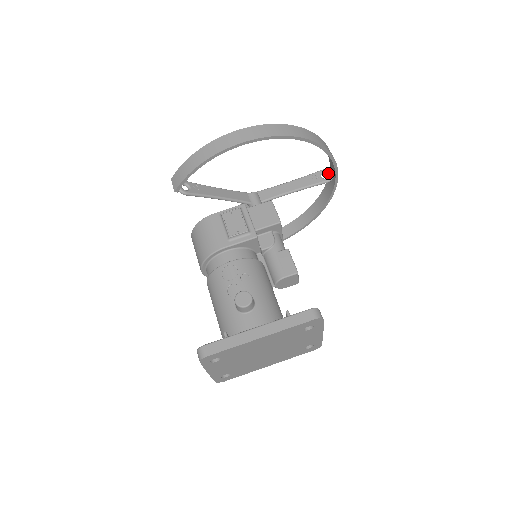
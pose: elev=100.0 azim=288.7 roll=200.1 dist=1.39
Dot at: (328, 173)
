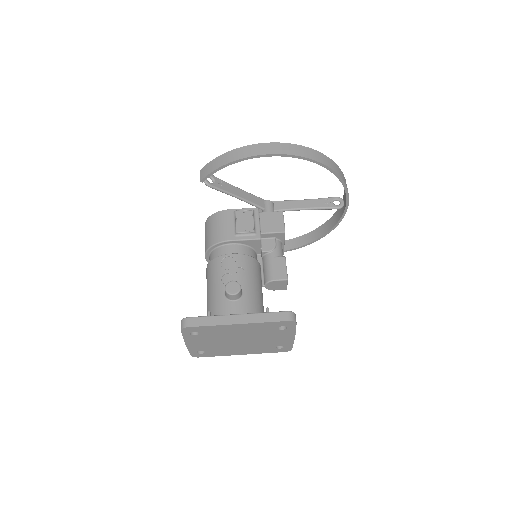
Dot at: (340, 201)
